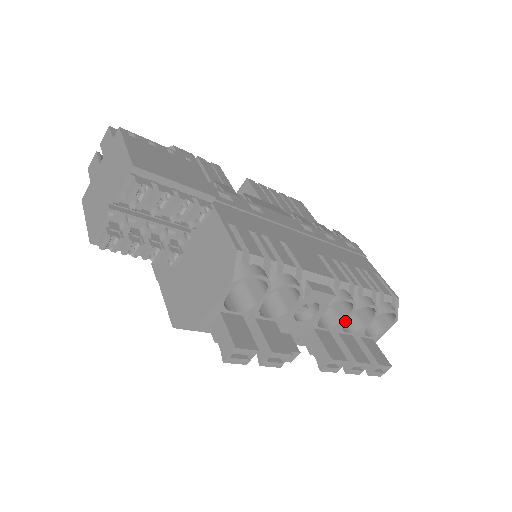
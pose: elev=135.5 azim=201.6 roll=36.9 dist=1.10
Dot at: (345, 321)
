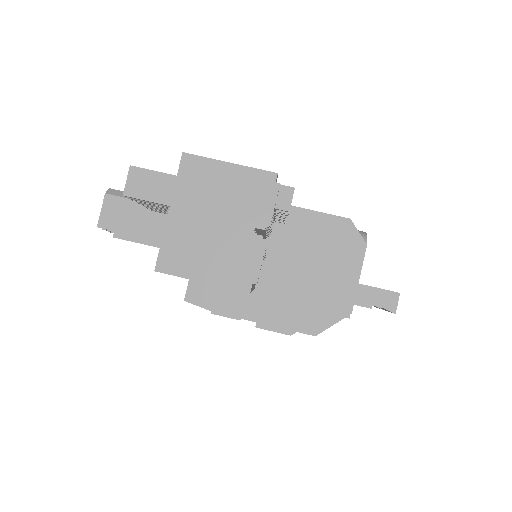
Dot at: occluded
